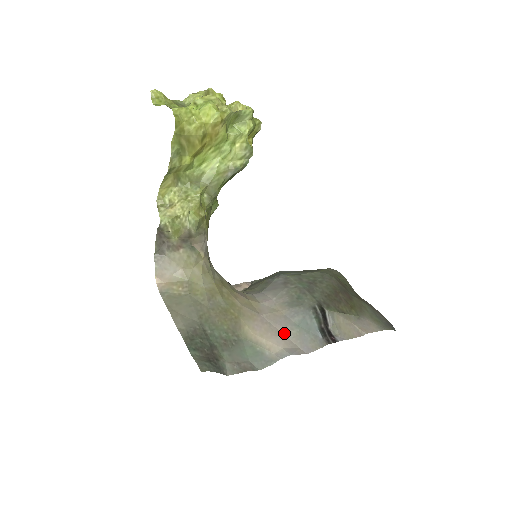
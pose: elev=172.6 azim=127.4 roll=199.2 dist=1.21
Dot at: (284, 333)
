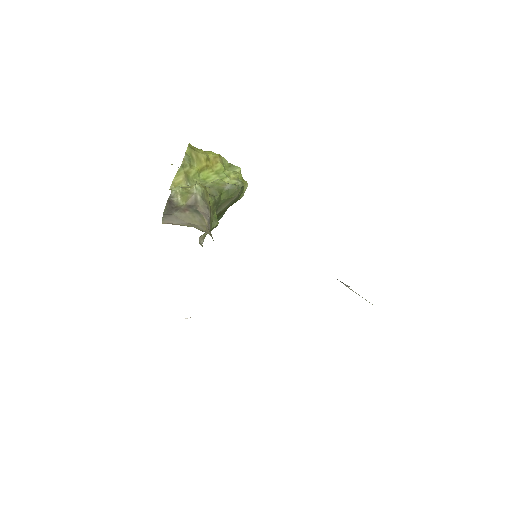
Dot at: occluded
